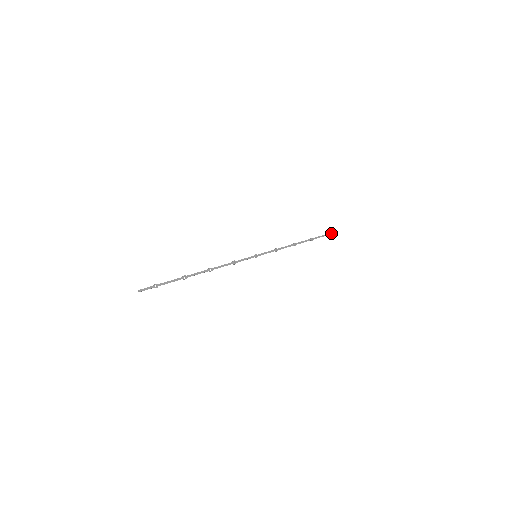
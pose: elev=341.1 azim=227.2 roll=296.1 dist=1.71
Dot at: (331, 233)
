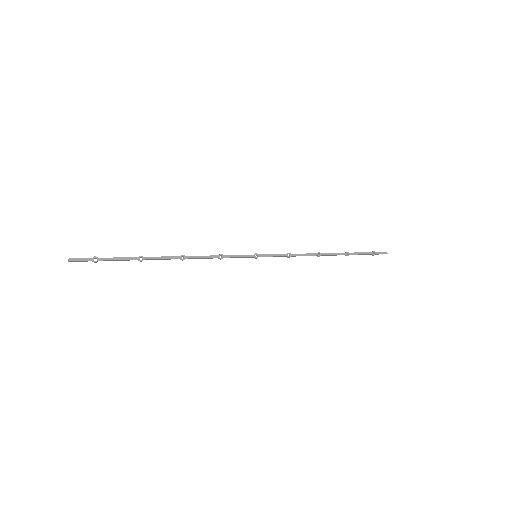
Dot at: (378, 252)
